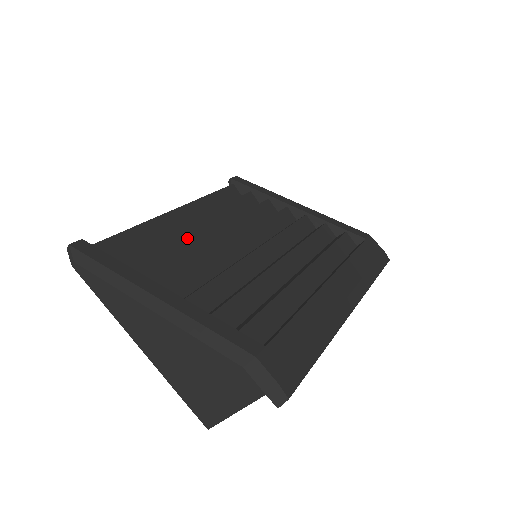
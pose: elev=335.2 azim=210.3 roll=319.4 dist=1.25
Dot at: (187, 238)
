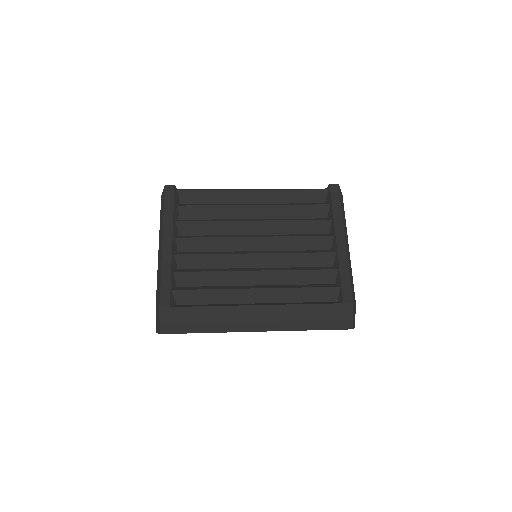
Dot at: (234, 216)
